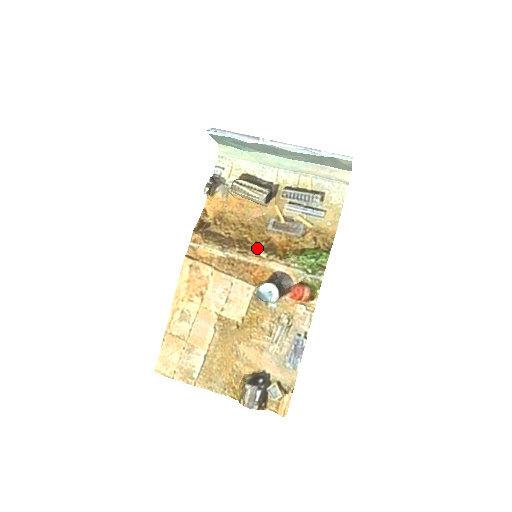
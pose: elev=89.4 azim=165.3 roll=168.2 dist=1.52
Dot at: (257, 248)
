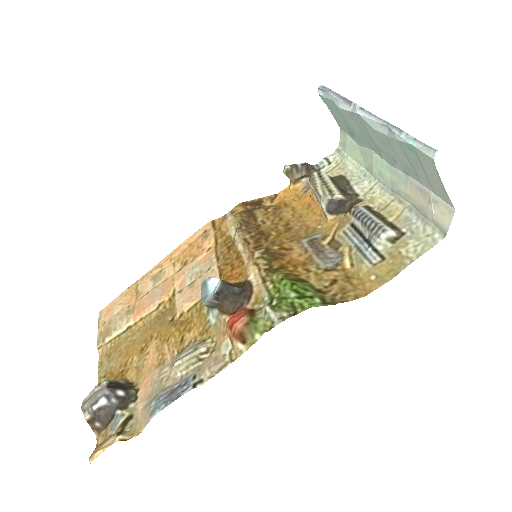
Dot at: (264, 246)
